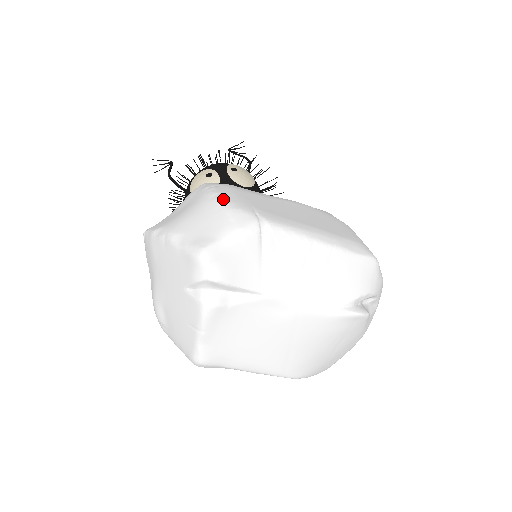
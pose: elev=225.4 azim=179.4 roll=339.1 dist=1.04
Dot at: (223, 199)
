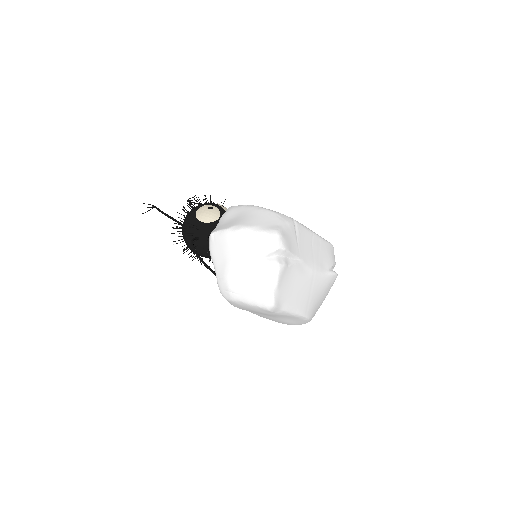
Dot at: (266, 209)
